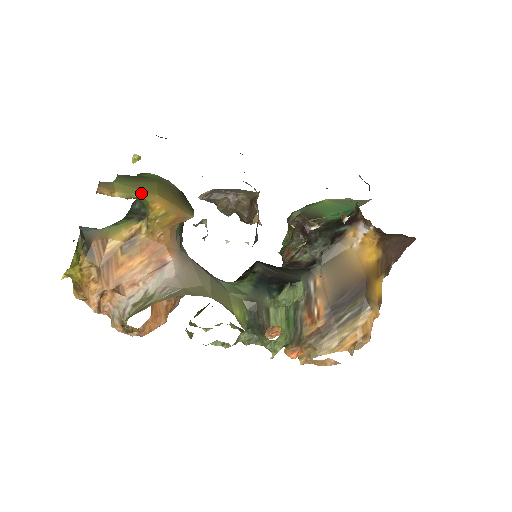
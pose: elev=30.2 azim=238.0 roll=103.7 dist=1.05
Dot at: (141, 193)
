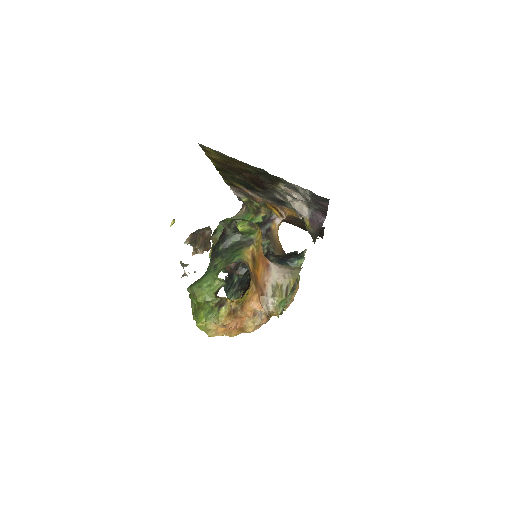
Dot at: (257, 225)
